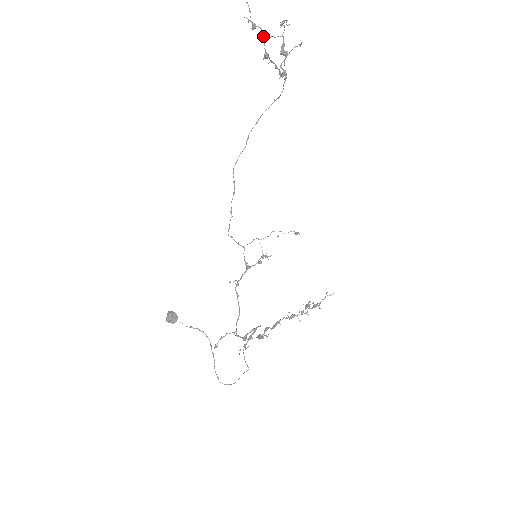
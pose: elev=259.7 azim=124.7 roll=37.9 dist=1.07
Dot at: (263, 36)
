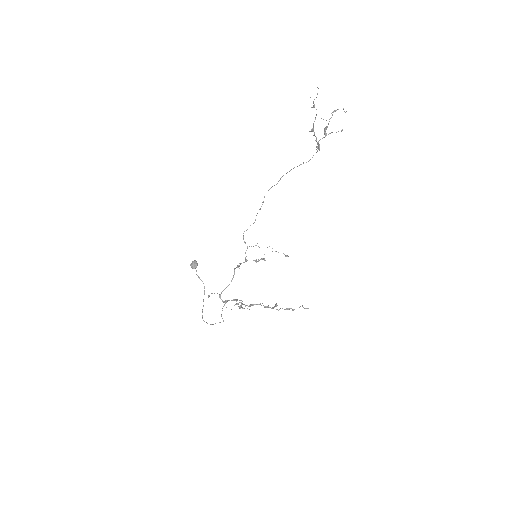
Dot at: occluded
